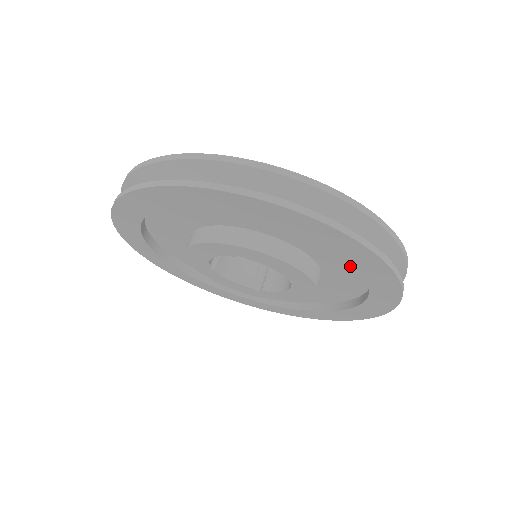
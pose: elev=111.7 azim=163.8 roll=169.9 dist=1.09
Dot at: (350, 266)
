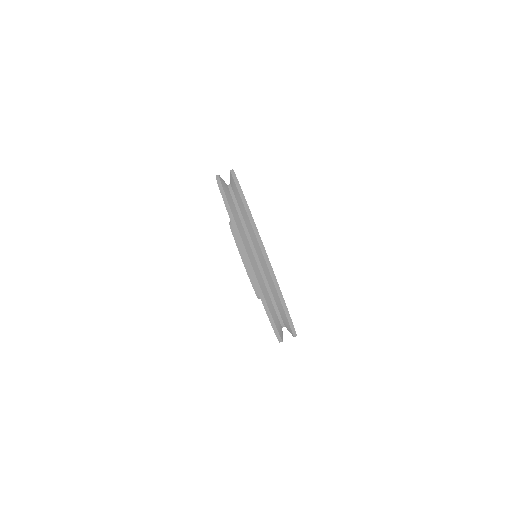
Dot at: occluded
